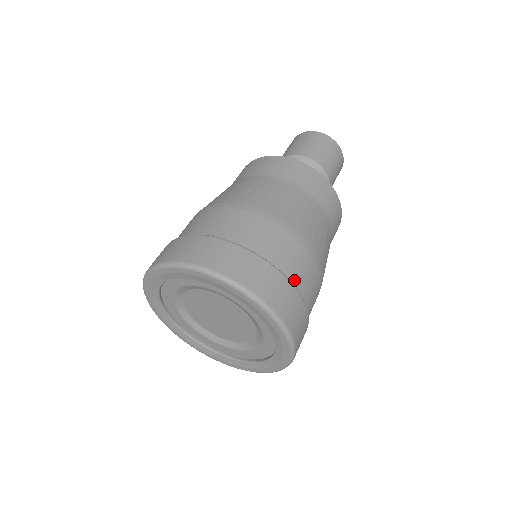
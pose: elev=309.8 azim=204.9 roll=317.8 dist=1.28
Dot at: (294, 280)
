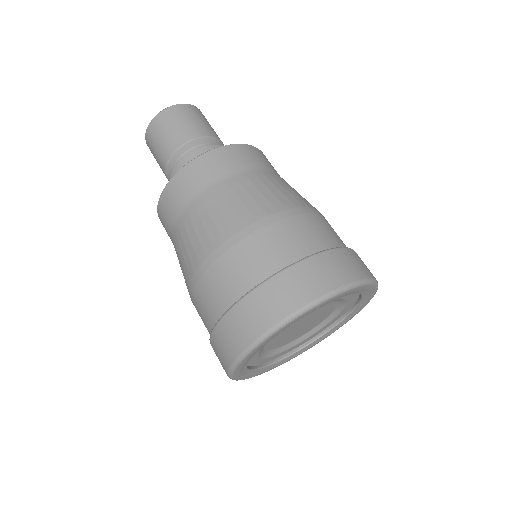
Dot at: (295, 255)
